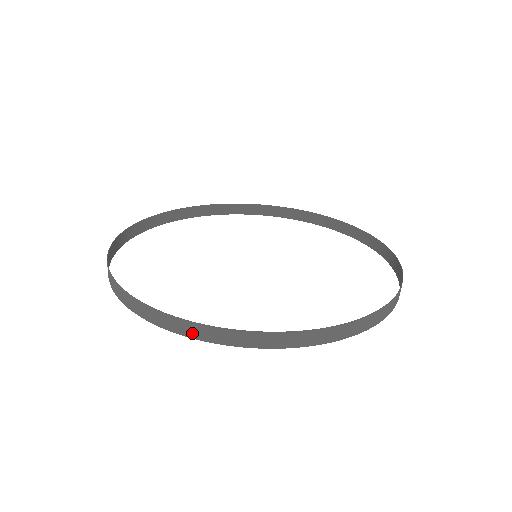
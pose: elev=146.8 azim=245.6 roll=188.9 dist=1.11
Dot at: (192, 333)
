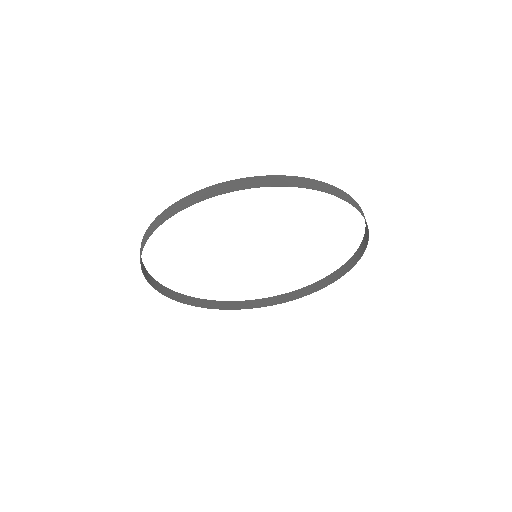
Dot at: (296, 183)
